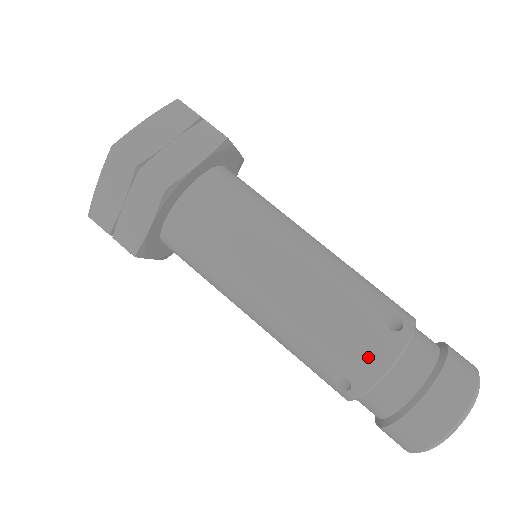
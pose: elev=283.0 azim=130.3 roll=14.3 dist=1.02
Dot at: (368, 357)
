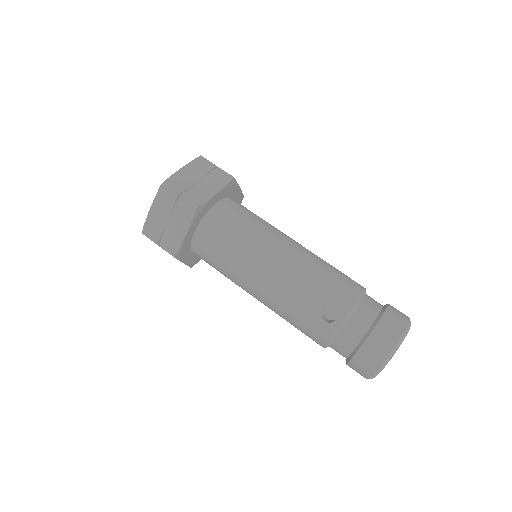
Dot at: (315, 336)
